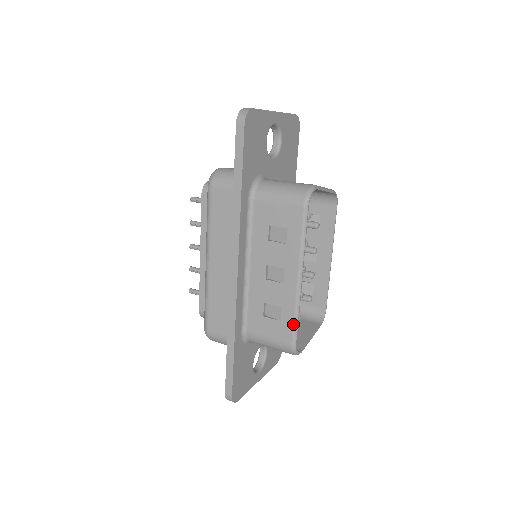
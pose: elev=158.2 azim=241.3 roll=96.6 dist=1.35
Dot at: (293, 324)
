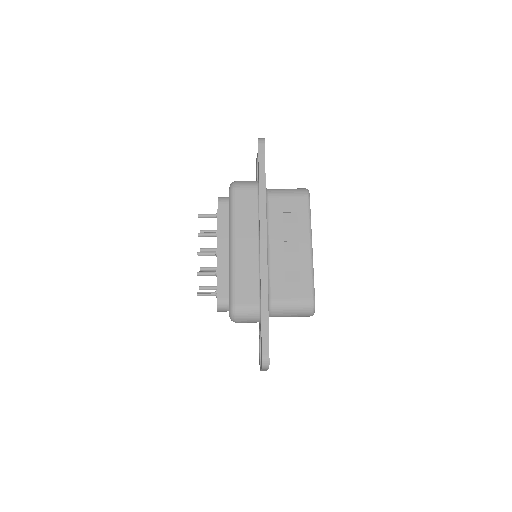
Dot at: (311, 282)
